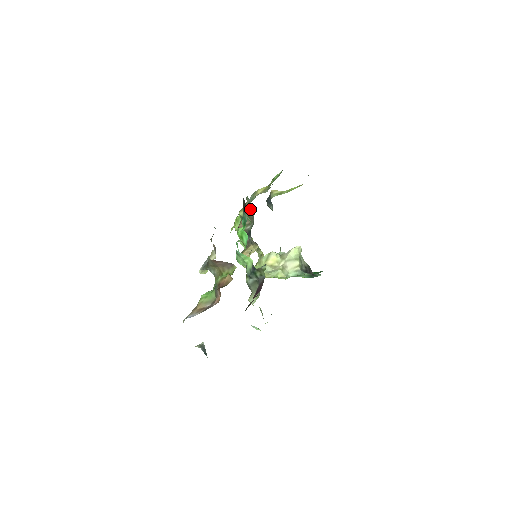
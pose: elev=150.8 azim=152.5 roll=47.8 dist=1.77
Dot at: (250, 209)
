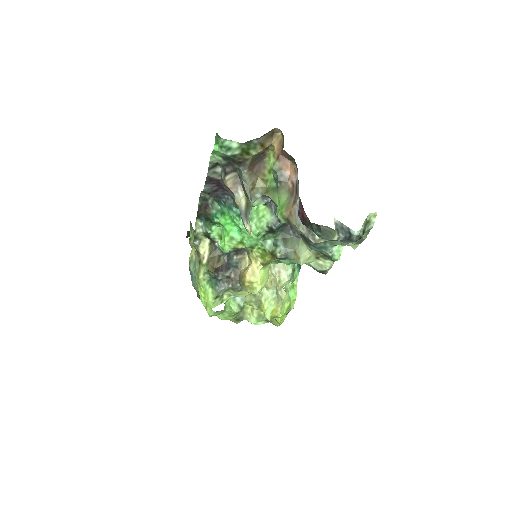
Dot at: (206, 249)
